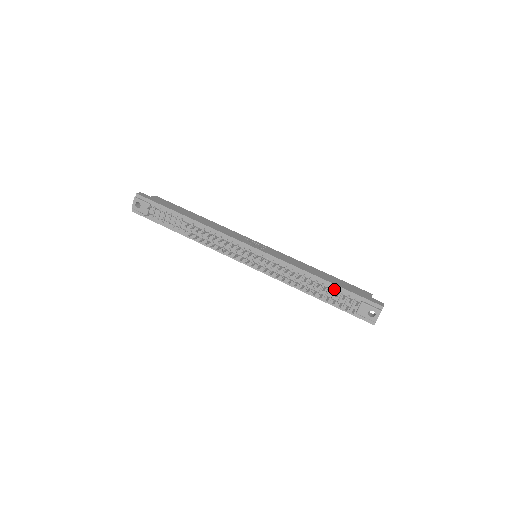
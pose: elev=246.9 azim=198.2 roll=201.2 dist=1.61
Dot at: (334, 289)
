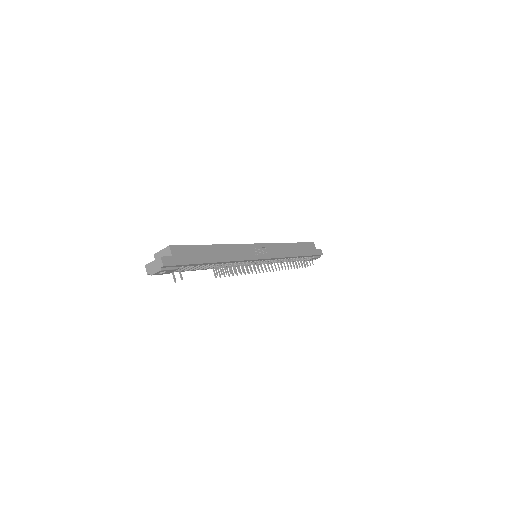
Dot at: (302, 257)
